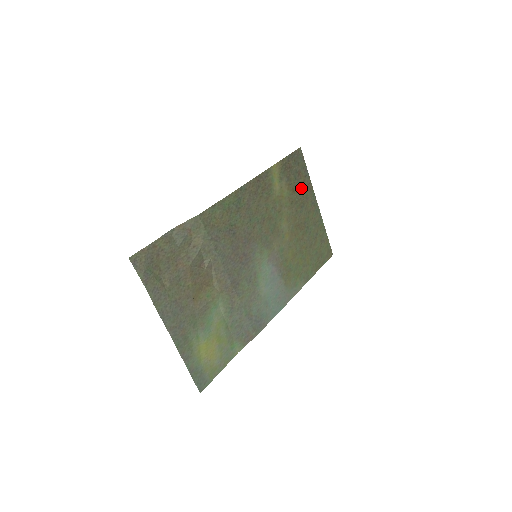
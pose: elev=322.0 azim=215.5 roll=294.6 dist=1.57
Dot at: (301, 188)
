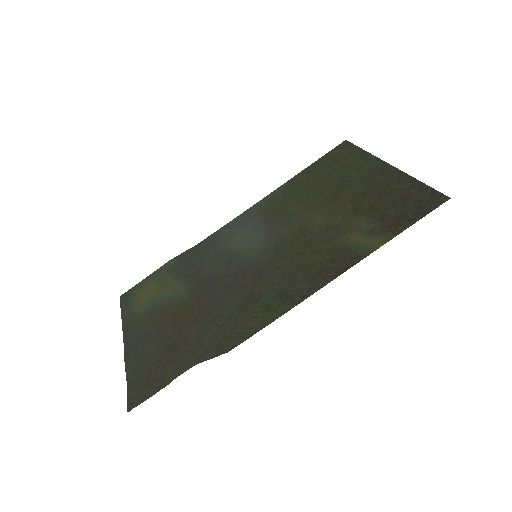
Dot at: (388, 194)
